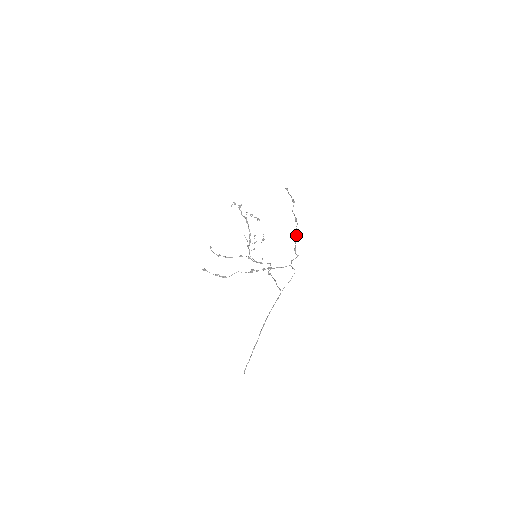
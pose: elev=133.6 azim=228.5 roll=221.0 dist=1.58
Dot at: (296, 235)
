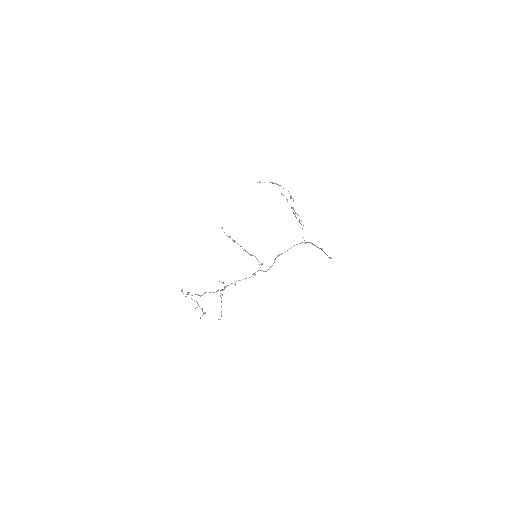
Dot at: occluded
